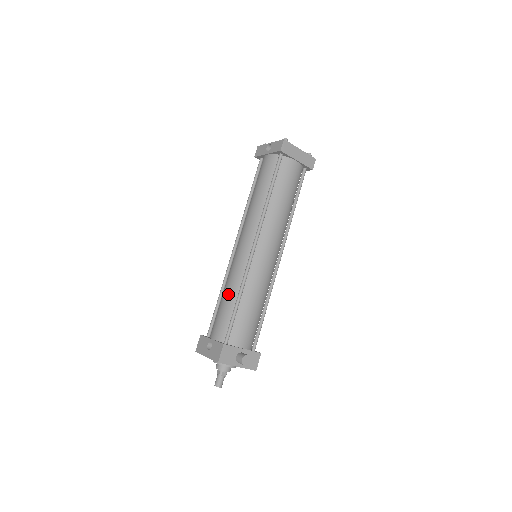
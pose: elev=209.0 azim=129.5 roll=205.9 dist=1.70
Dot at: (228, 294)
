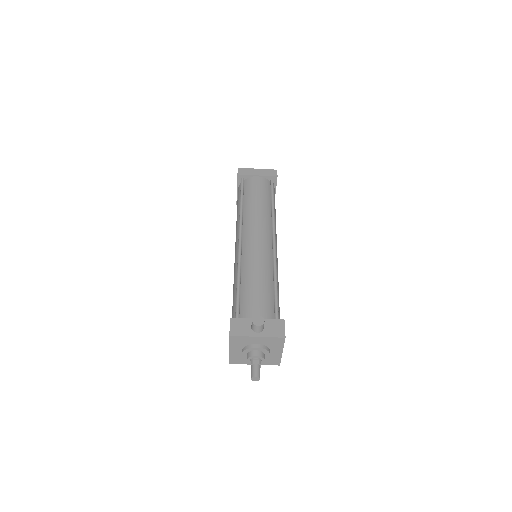
Dot at: (233, 289)
